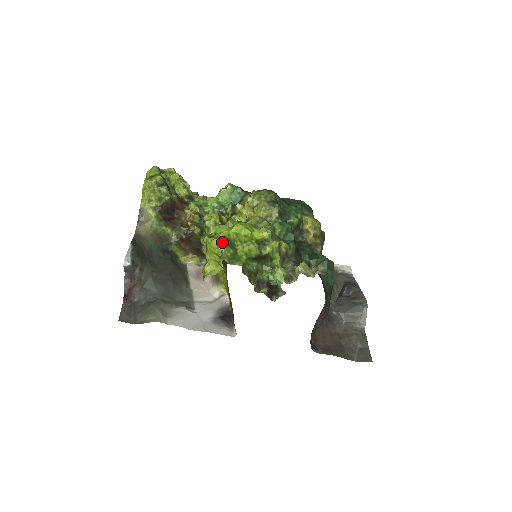
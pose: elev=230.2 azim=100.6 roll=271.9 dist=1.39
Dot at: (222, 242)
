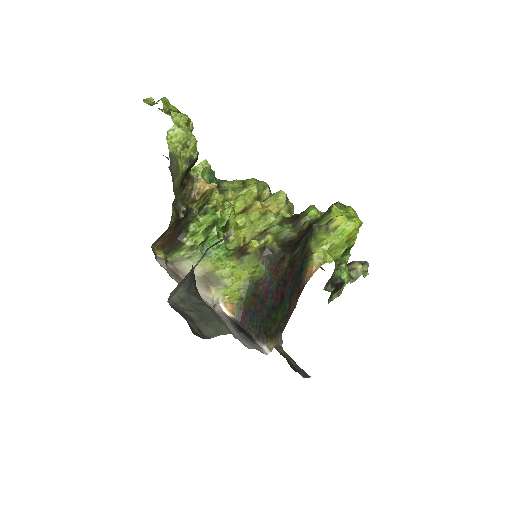
Dot at: (362, 223)
